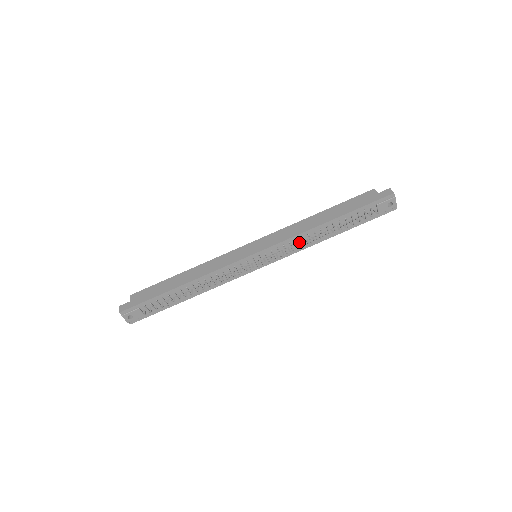
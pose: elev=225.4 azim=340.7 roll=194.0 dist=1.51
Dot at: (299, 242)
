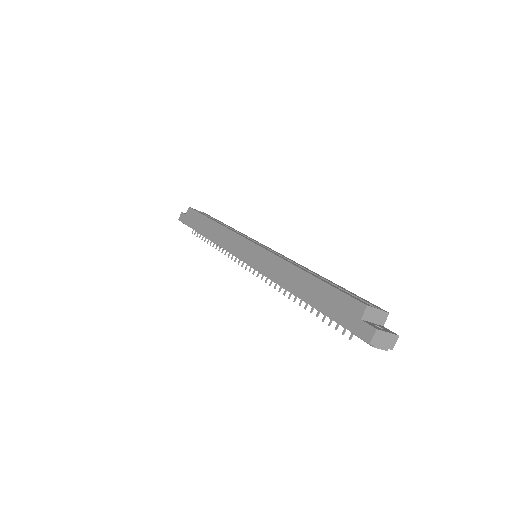
Dot at: occluded
